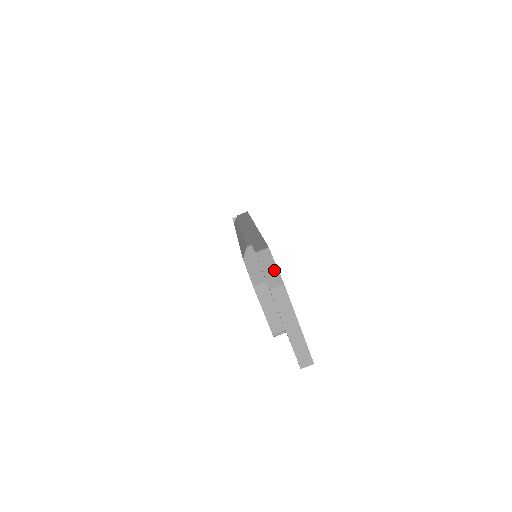
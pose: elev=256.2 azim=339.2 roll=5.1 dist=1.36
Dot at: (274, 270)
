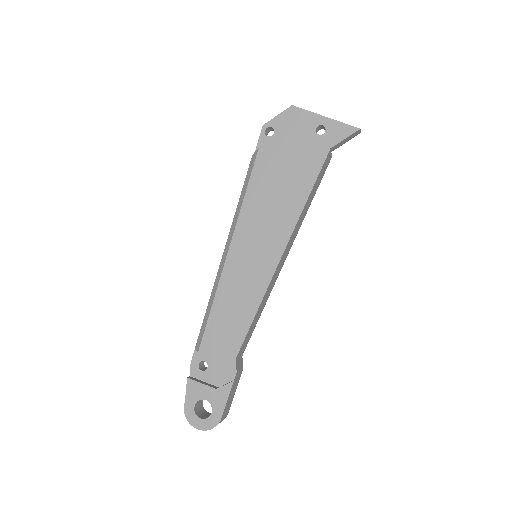
Dot at: occluded
